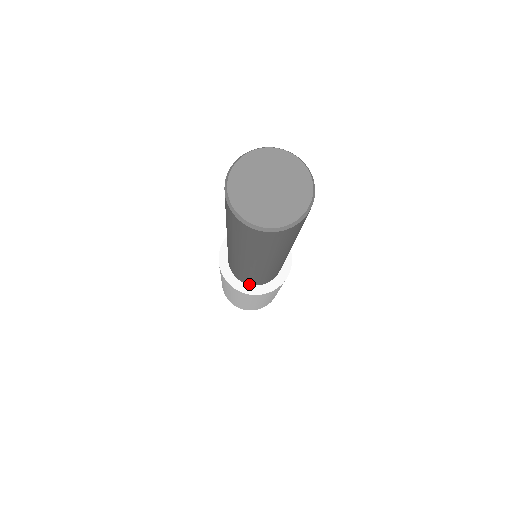
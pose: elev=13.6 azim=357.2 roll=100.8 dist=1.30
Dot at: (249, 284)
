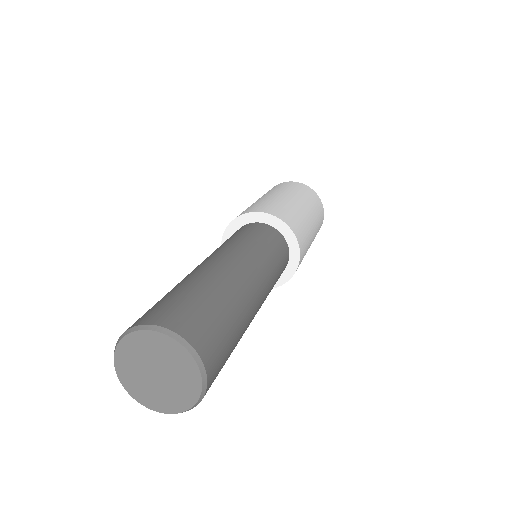
Dot at: occluded
